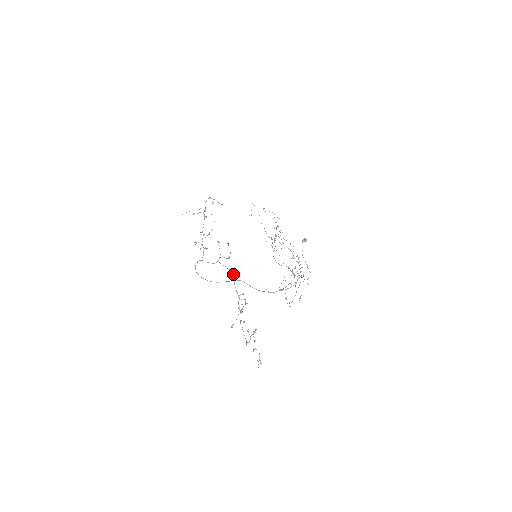
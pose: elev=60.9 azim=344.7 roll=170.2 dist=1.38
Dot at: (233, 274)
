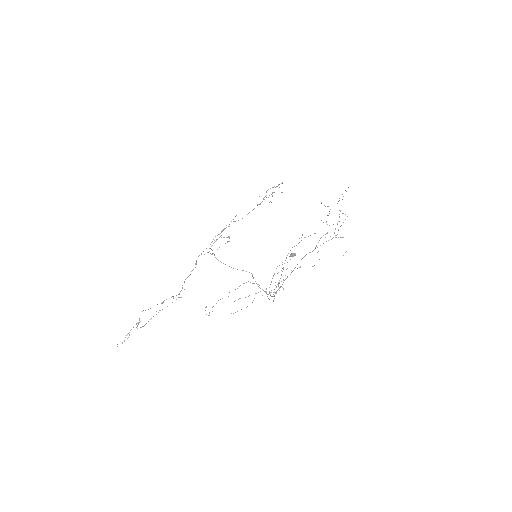
Dot at: occluded
